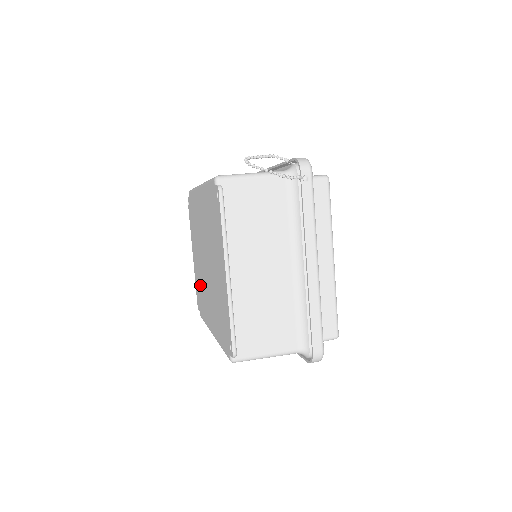
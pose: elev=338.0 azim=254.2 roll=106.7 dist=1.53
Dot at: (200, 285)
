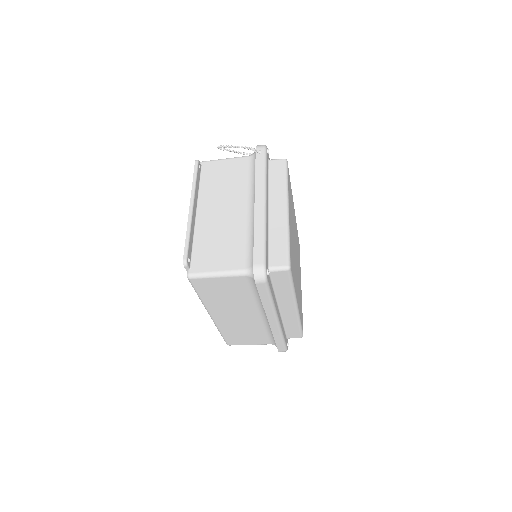
Dot at: occluded
